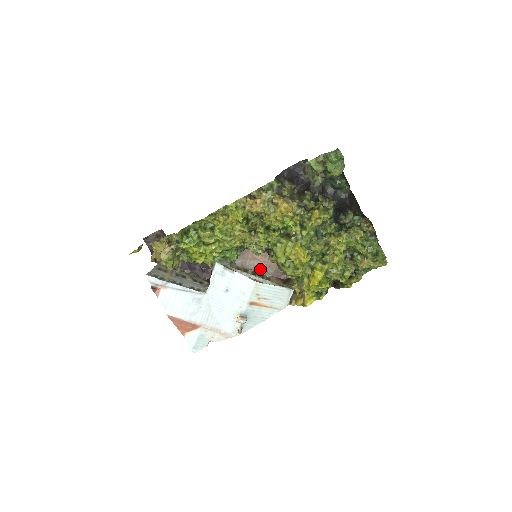
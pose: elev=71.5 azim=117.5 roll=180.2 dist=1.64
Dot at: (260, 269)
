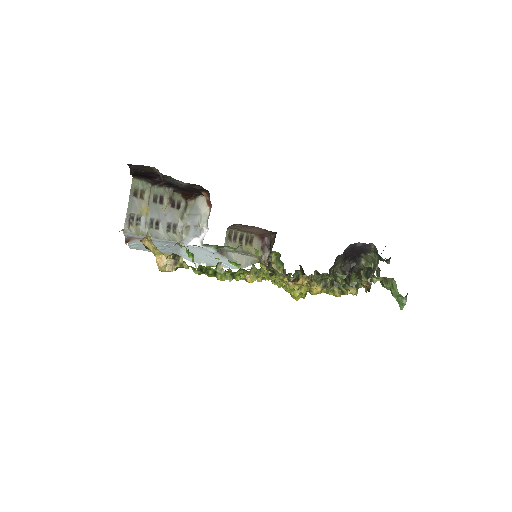
Dot at: (250, 232)
